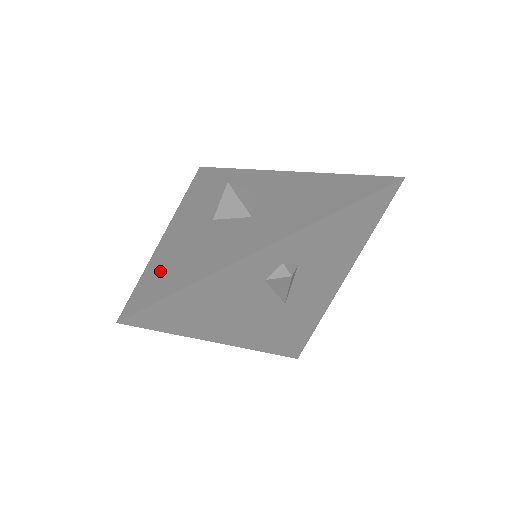
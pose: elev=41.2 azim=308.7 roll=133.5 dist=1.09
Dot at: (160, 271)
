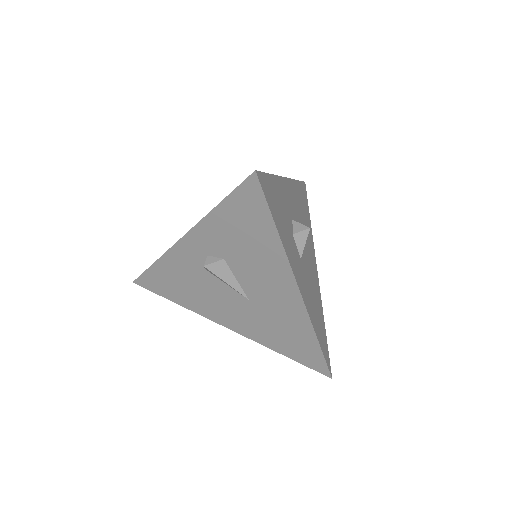
Dot at: occluded
